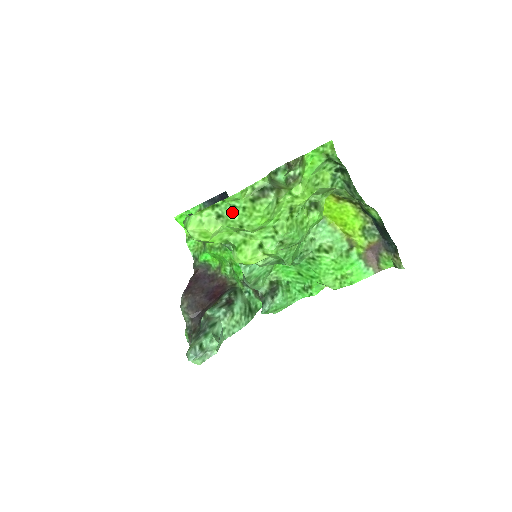
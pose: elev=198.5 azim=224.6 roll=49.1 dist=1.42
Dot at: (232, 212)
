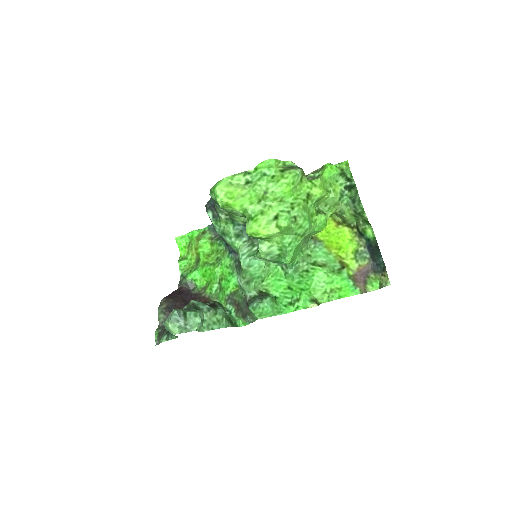
Dot at: (262, 178)
